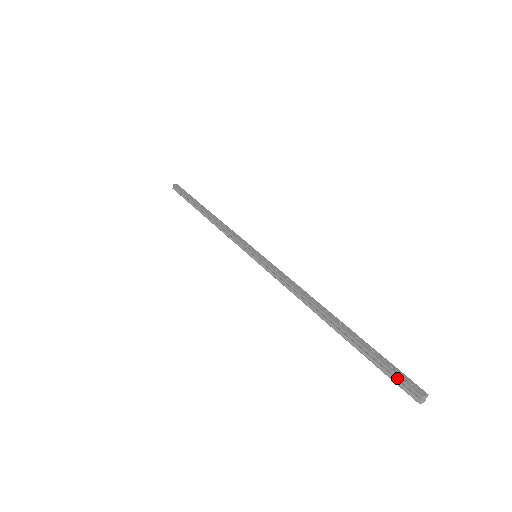
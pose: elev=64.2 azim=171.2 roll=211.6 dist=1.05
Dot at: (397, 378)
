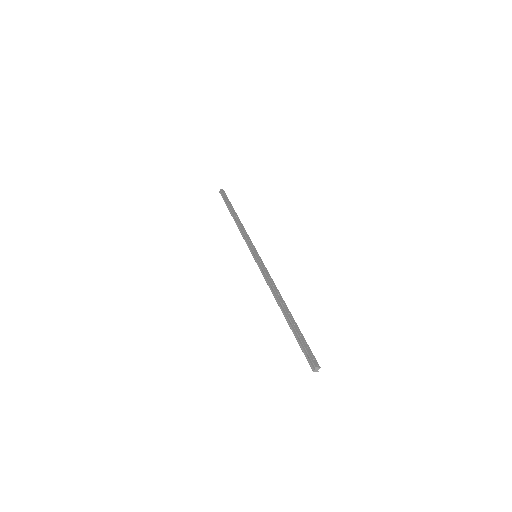
Dot at: (307, 353)
